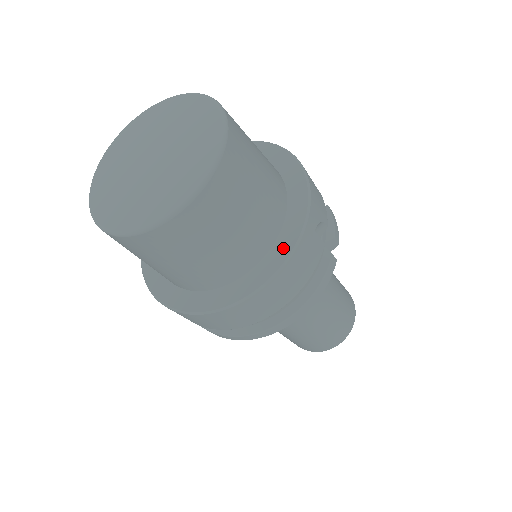
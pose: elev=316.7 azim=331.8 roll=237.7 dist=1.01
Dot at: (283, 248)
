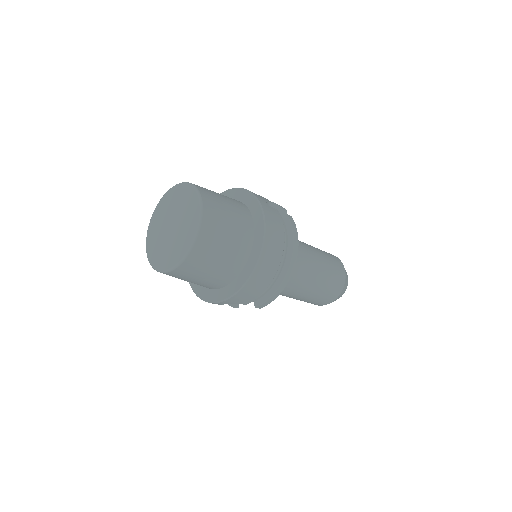
Dot at: (259, 219)
